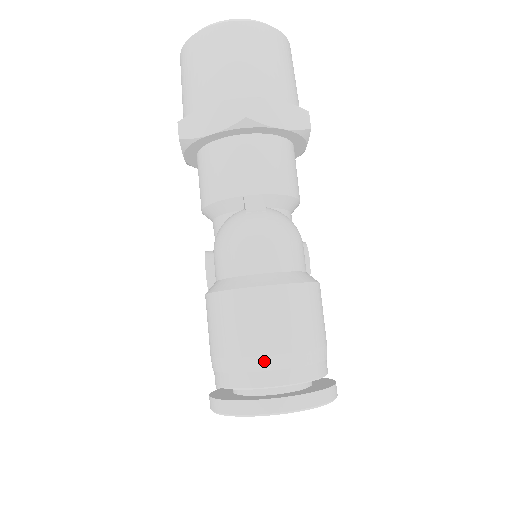
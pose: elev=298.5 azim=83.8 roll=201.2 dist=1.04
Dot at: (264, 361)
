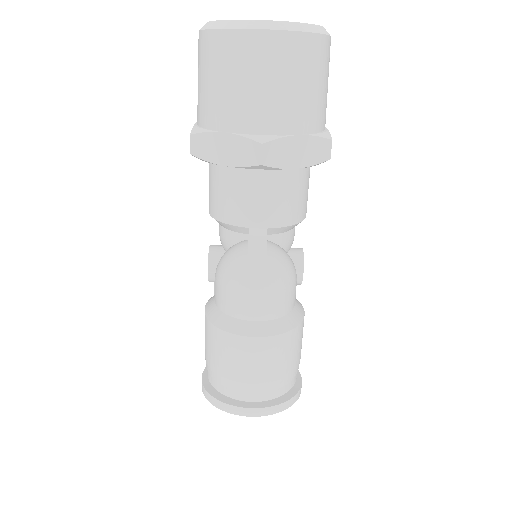
Dot at: (245, 386)
